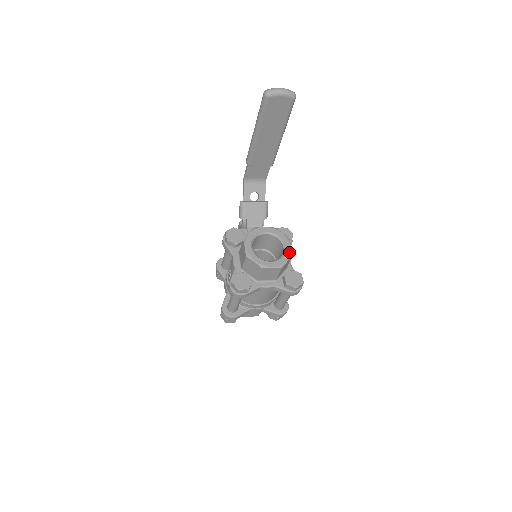
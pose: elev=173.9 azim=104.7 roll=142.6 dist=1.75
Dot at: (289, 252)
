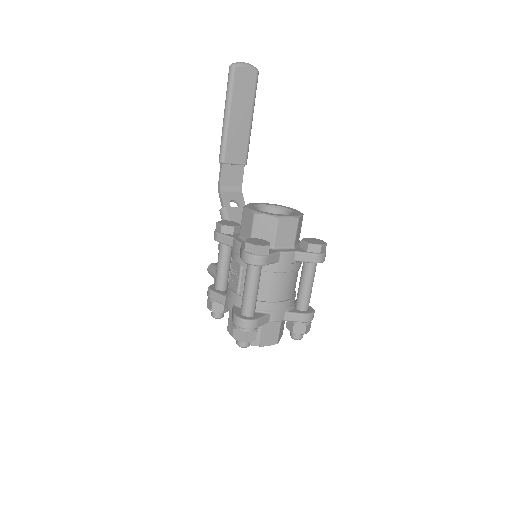
Dot at: (298, 212)
